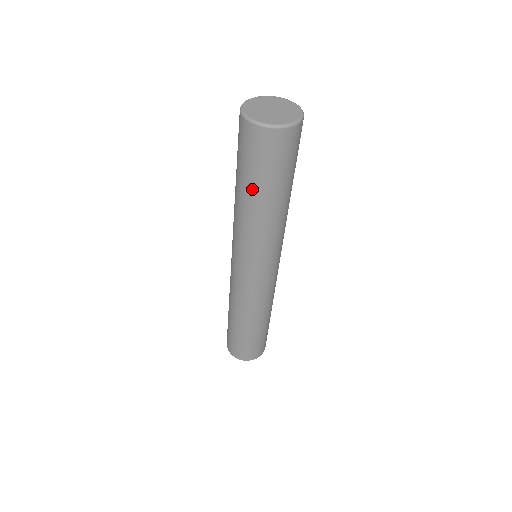
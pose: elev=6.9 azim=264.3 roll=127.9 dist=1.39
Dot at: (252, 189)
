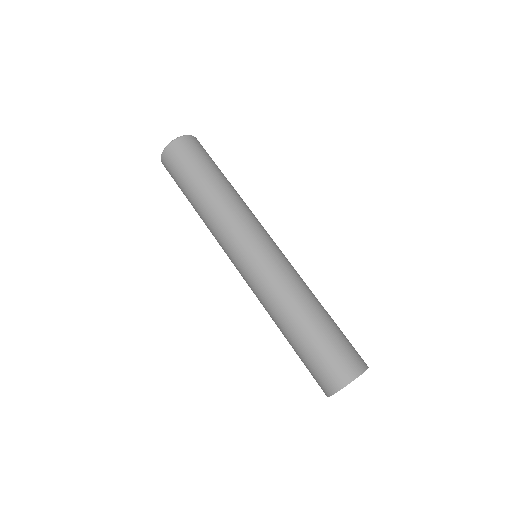
Dot at: (187, 195)
